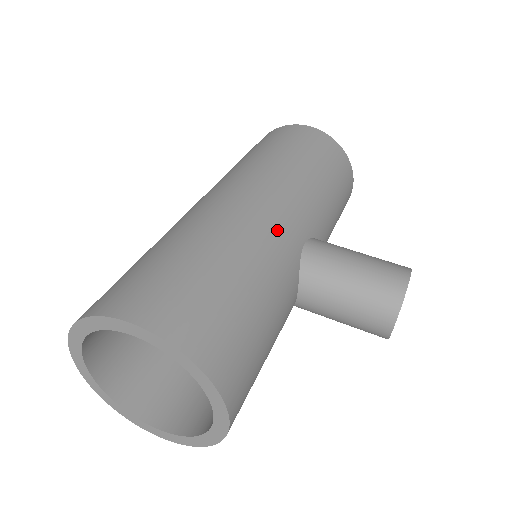
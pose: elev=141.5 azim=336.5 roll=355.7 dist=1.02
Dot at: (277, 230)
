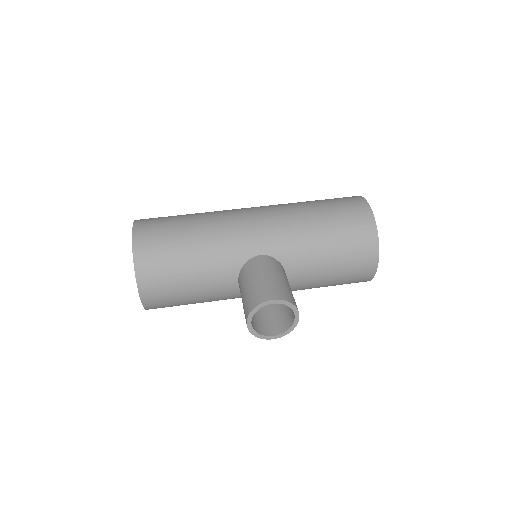
Dot at: (241, 235)
